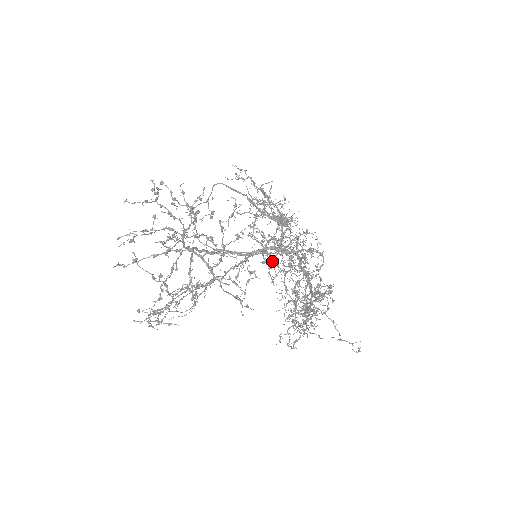
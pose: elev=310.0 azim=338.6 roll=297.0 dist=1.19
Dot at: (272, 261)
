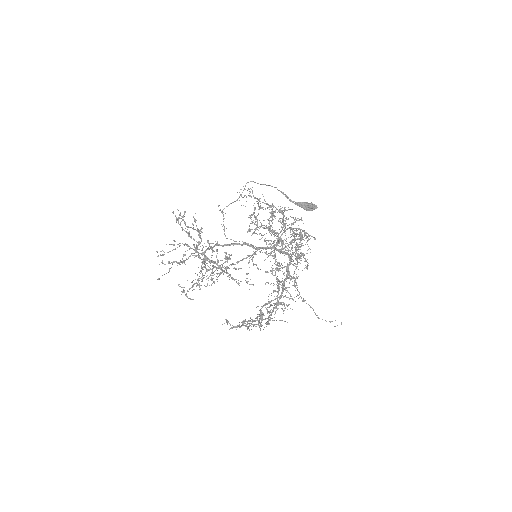
Dot at: (282, 249)
